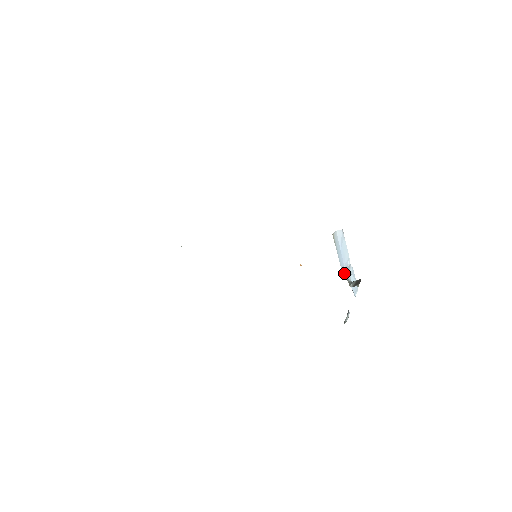
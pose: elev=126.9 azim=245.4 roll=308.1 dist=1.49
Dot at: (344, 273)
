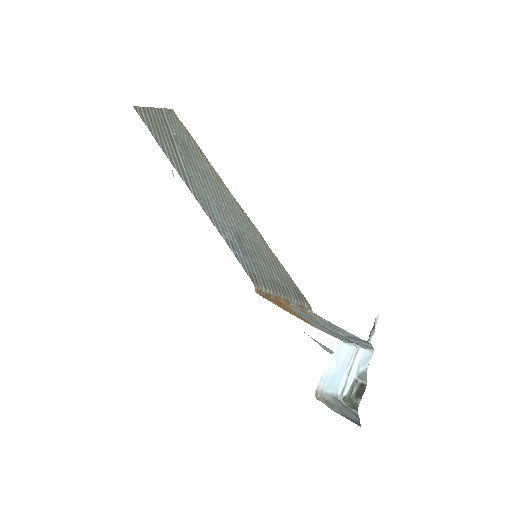
Dot at: (342, 391)
